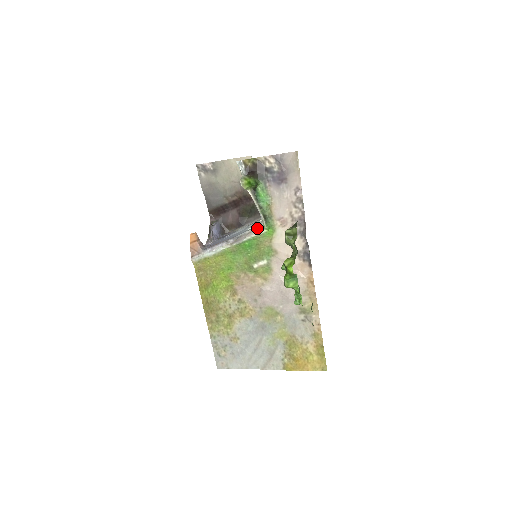
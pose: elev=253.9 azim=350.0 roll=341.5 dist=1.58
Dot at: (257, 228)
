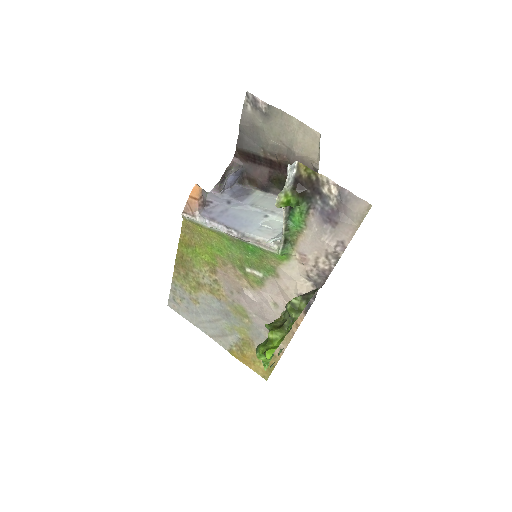
Dot at: (270, 244)
